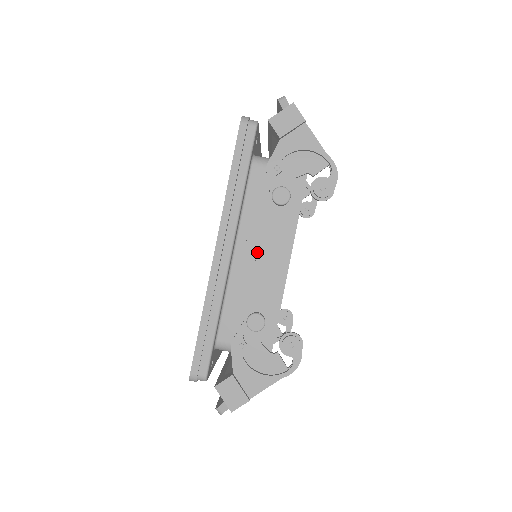
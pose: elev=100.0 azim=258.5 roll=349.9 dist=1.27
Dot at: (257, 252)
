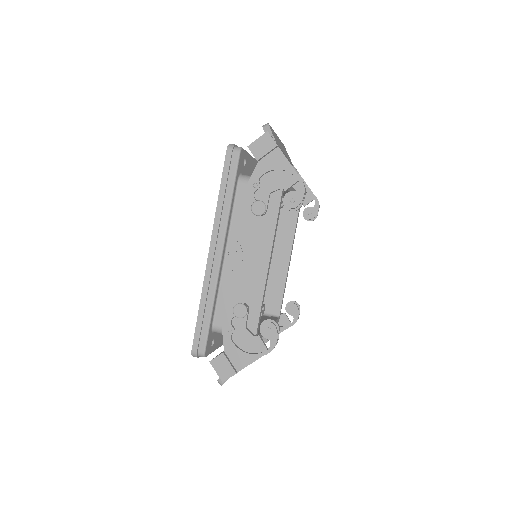
Dot at: (243, 254)
